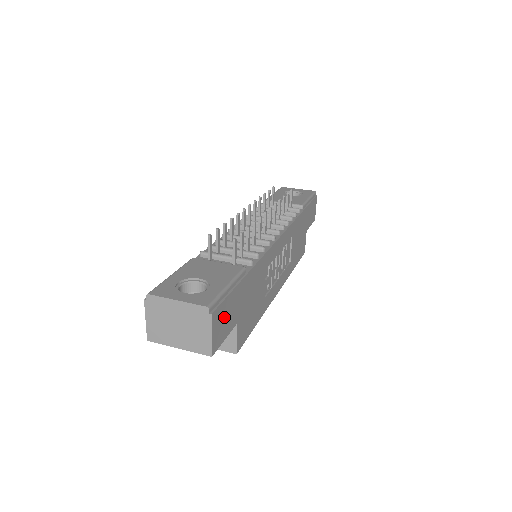
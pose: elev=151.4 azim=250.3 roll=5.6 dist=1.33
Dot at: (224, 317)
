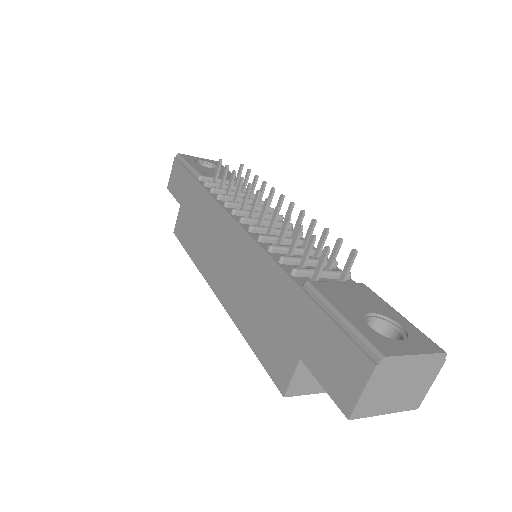
Dot at: occluded
